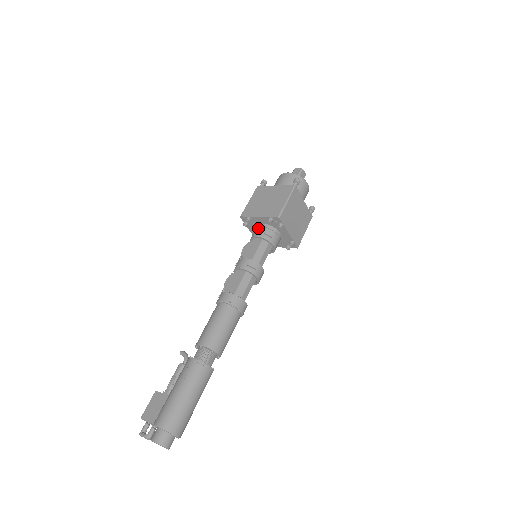
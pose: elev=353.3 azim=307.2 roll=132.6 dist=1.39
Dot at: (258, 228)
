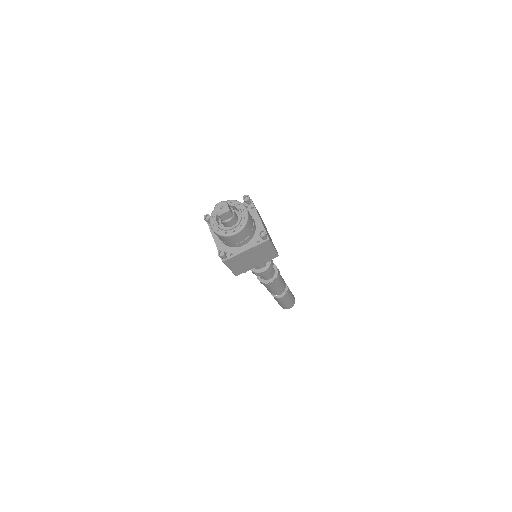
Dot at: occluded
